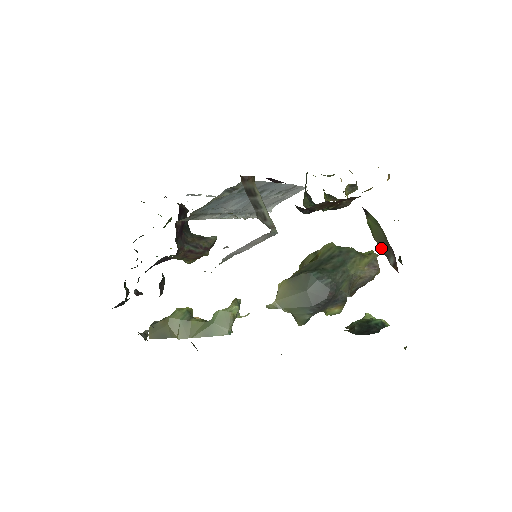
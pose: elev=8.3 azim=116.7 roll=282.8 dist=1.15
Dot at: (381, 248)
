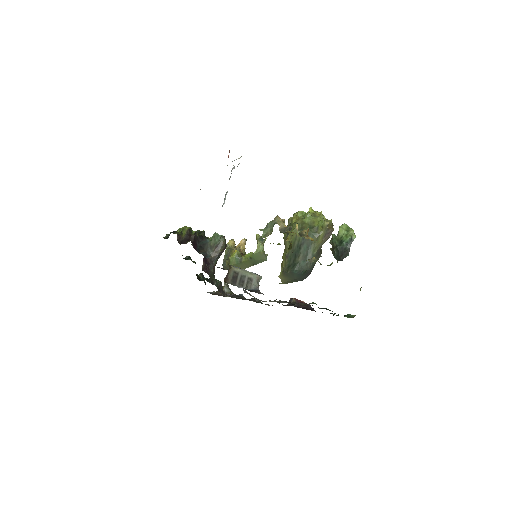
Dot at: occluded
